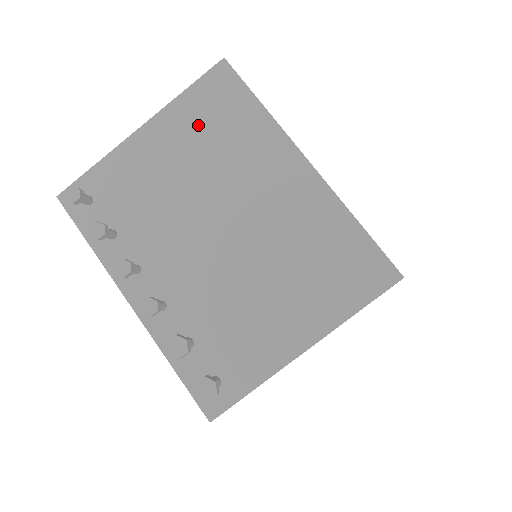
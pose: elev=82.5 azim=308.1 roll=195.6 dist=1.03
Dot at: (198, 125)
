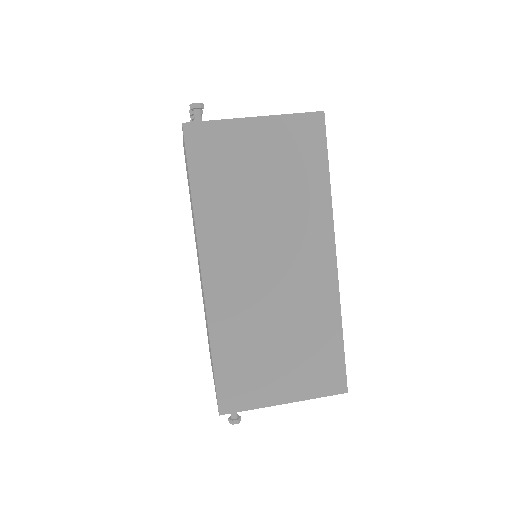
Dot at: occluded
